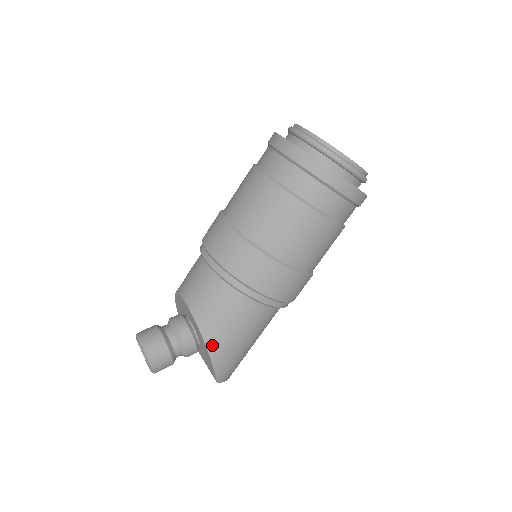
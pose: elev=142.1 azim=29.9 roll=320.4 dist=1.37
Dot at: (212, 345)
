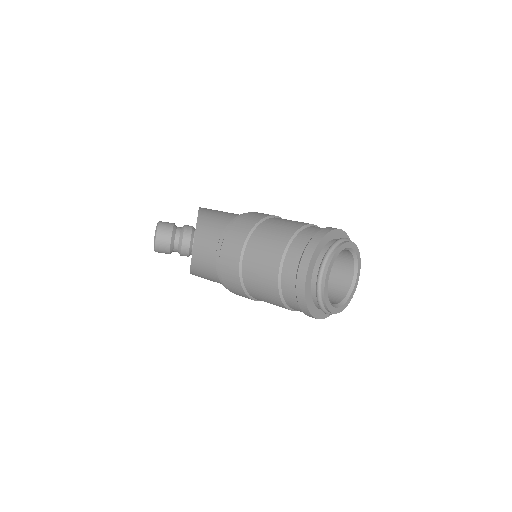
Dot at: (193, 273)
